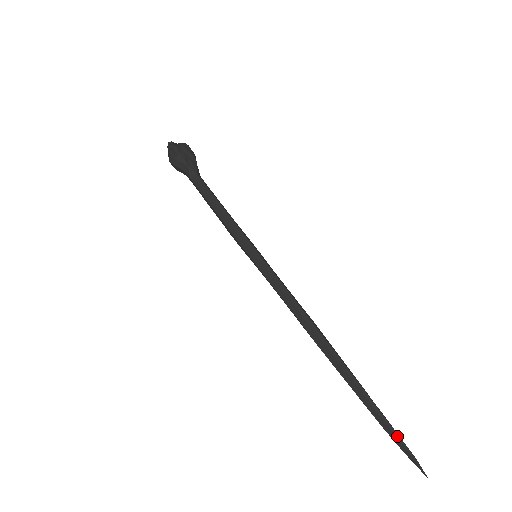
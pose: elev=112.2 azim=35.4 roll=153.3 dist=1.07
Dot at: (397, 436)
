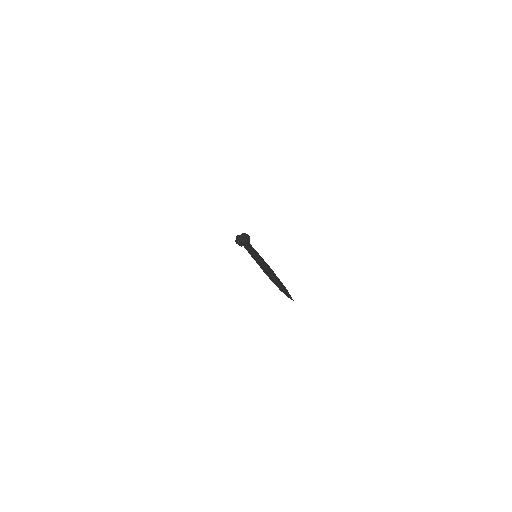
Dot at: (284, 289)
